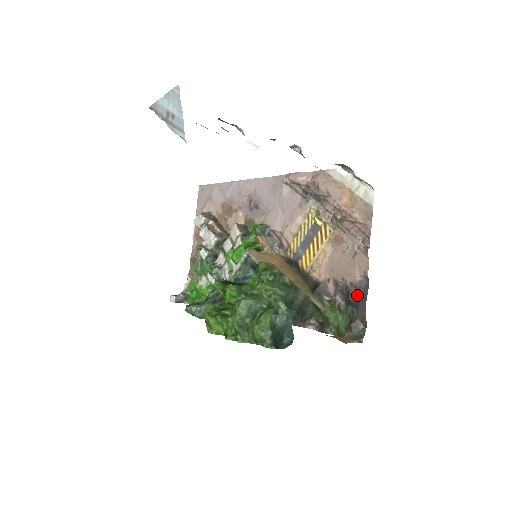
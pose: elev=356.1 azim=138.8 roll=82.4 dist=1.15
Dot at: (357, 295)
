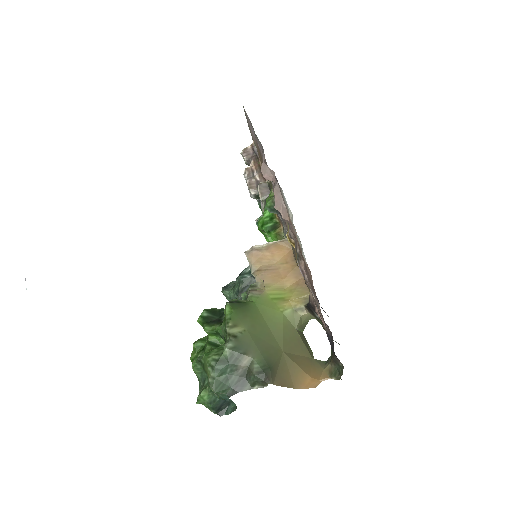
Dot at: (328, 338)
